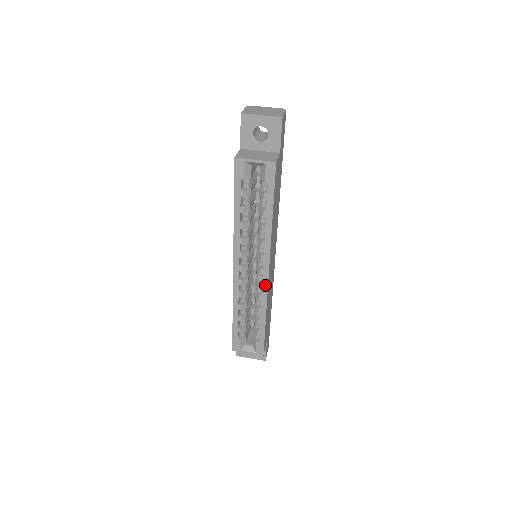
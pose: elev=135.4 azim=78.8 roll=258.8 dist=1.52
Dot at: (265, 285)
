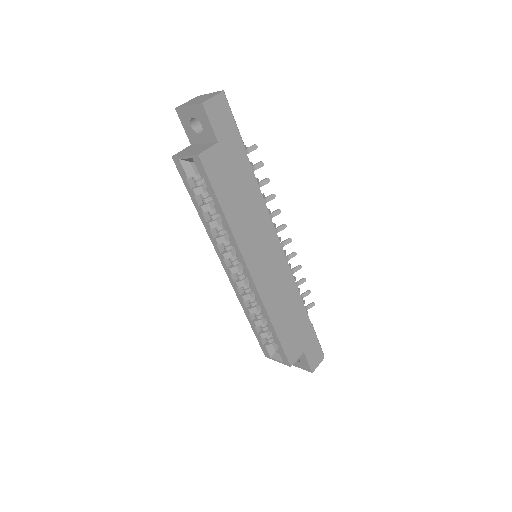
Dot at: (255, 289)
